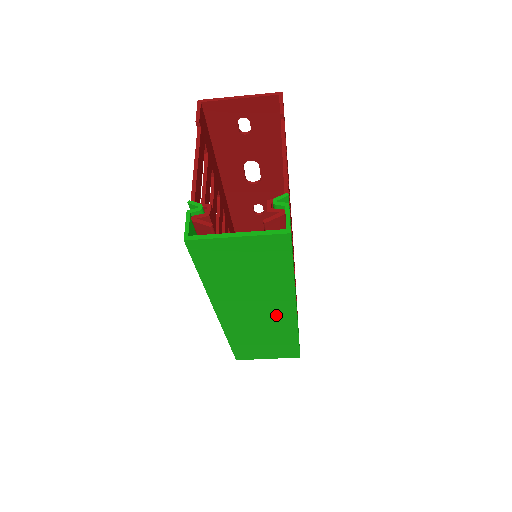
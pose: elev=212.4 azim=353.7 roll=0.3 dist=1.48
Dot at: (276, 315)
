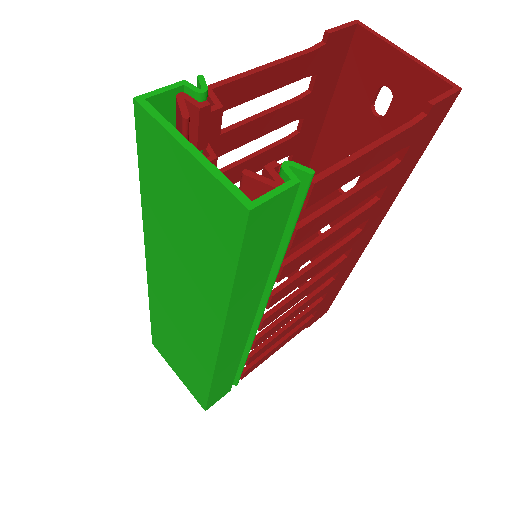
Dot at: (198, 330)
